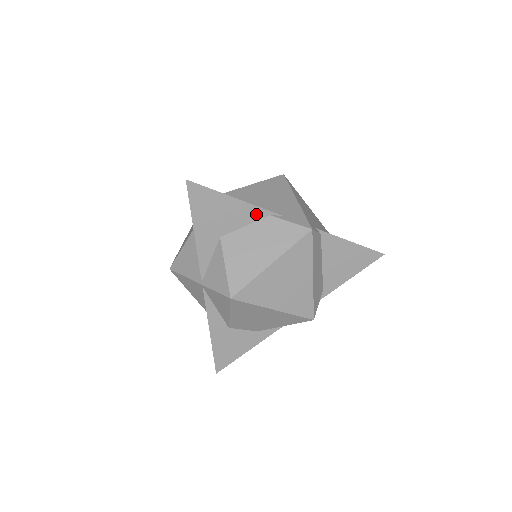
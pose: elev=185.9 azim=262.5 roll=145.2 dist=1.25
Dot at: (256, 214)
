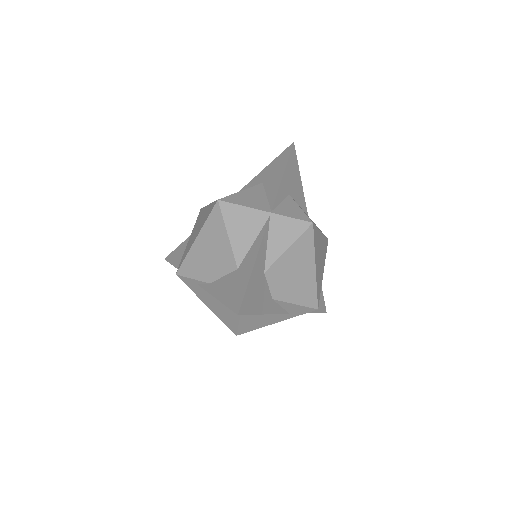
Dot at: (303, 205)
